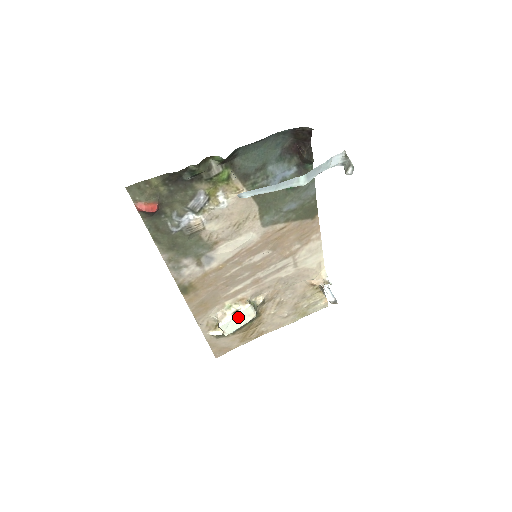
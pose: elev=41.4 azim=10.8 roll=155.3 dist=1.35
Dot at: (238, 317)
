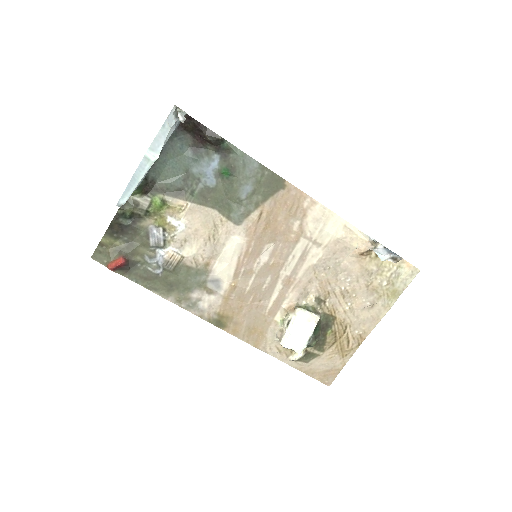
Dot at: (296, 328)
